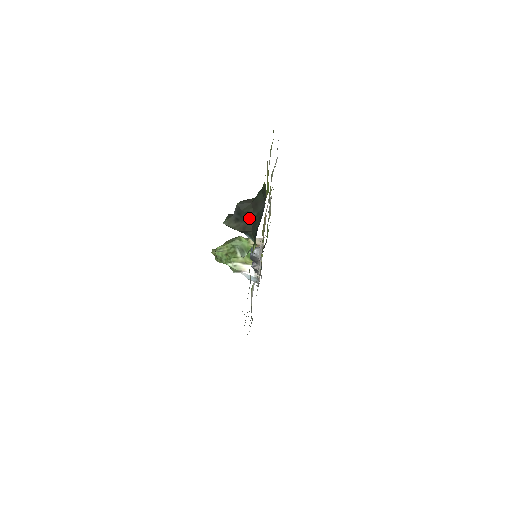
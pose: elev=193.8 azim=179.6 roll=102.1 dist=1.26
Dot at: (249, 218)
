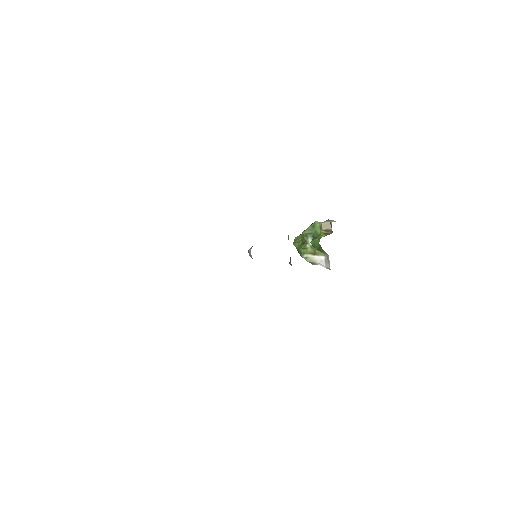
Dot at: occluded
